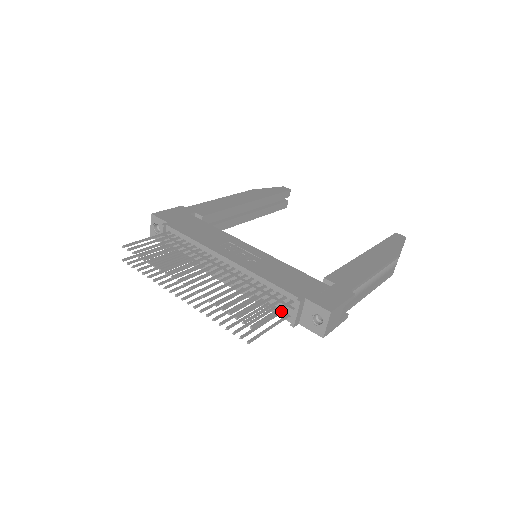
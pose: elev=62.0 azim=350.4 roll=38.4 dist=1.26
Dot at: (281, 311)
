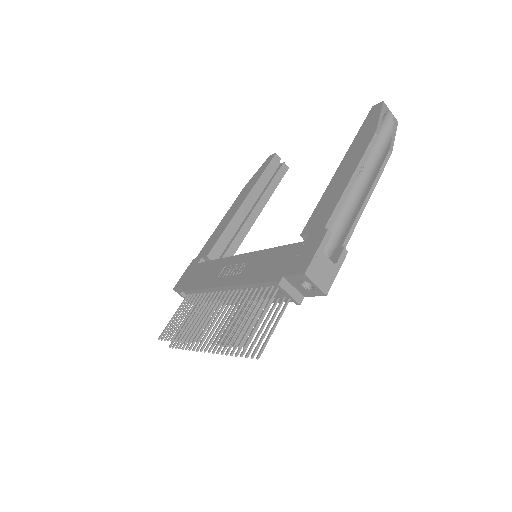
Dot at: (282, 299)
